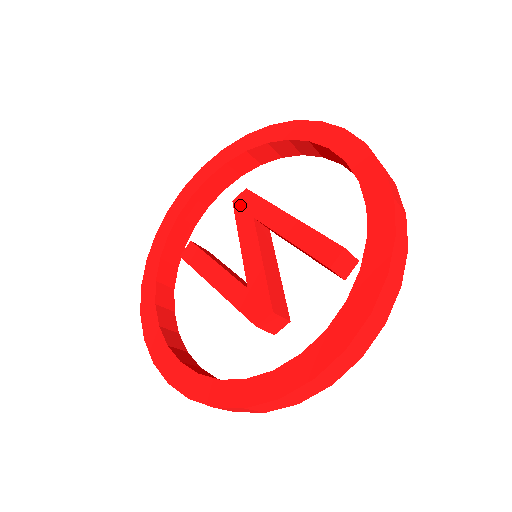
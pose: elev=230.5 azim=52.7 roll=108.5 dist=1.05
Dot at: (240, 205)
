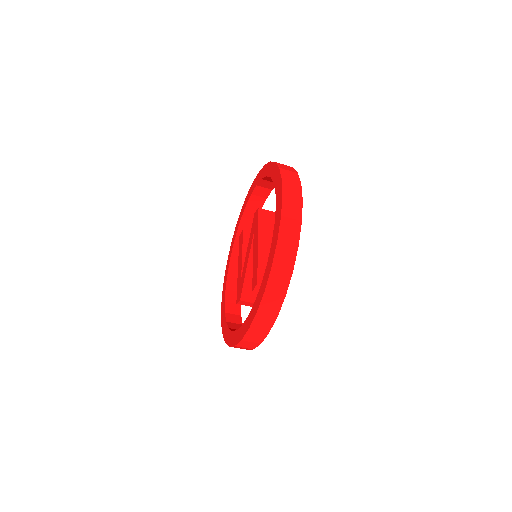
Dot at: (254, 219)
